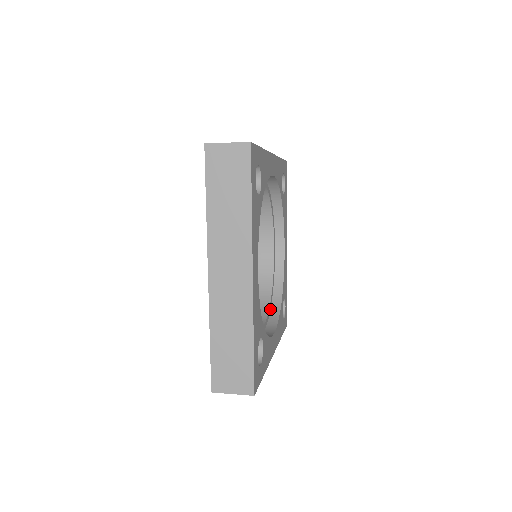
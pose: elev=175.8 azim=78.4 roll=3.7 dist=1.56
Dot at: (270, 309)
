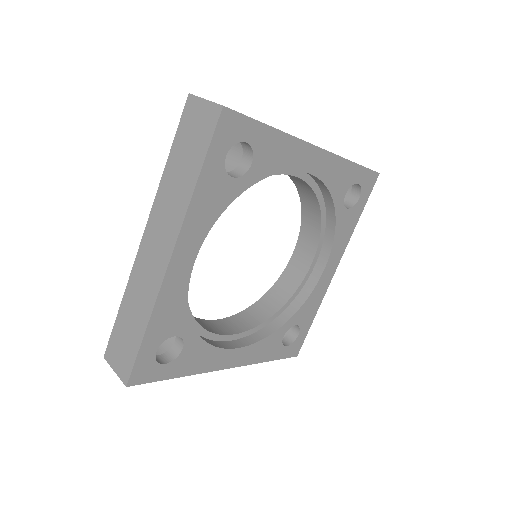
Dot at: (266, 325)
